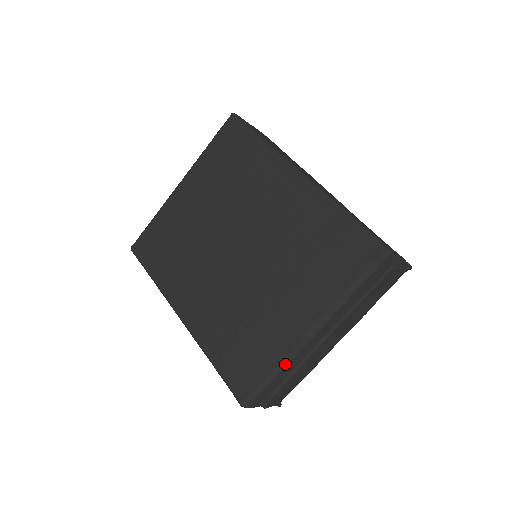
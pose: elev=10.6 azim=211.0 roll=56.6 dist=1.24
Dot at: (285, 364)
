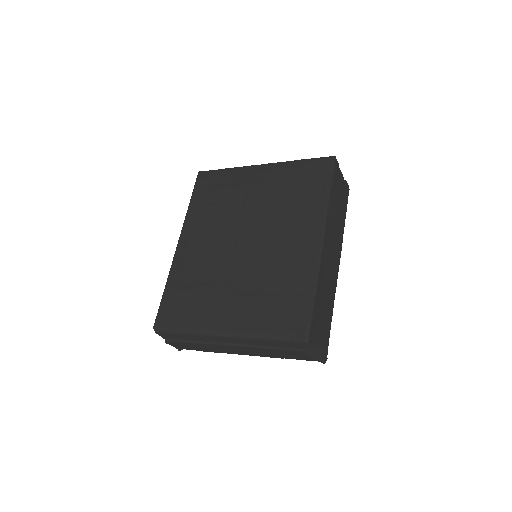
Dot at: (195, 333)
